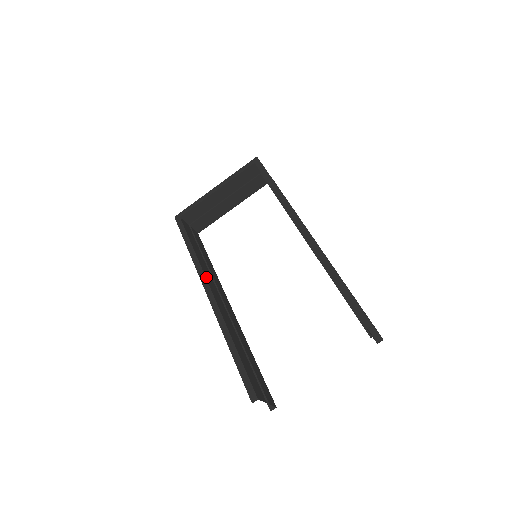
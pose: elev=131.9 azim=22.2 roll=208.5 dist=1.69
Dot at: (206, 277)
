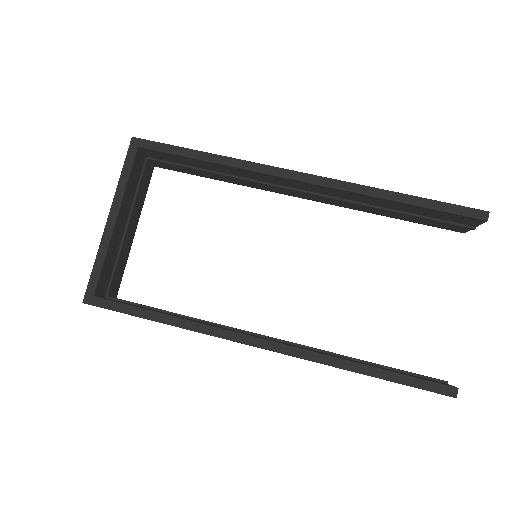
Dot at: (233, 331)
